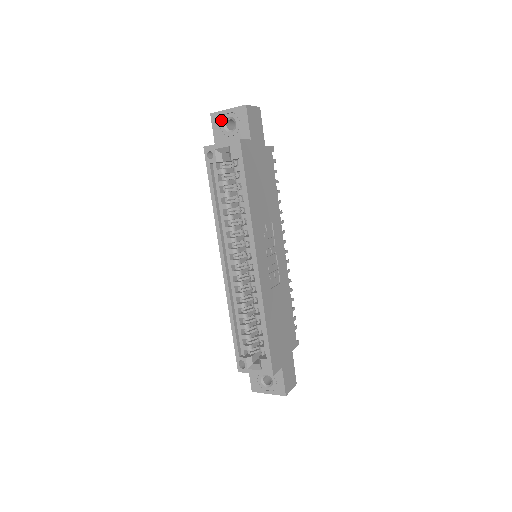
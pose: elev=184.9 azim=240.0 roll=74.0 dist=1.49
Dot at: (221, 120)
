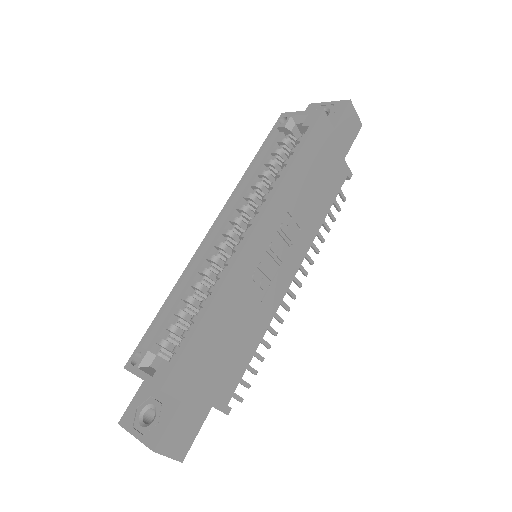
Dot at: occluded
